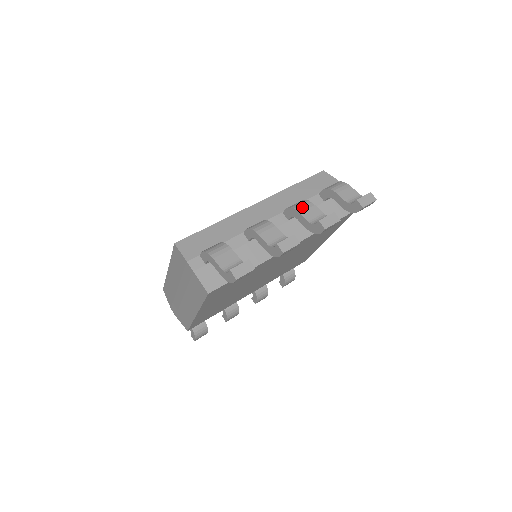
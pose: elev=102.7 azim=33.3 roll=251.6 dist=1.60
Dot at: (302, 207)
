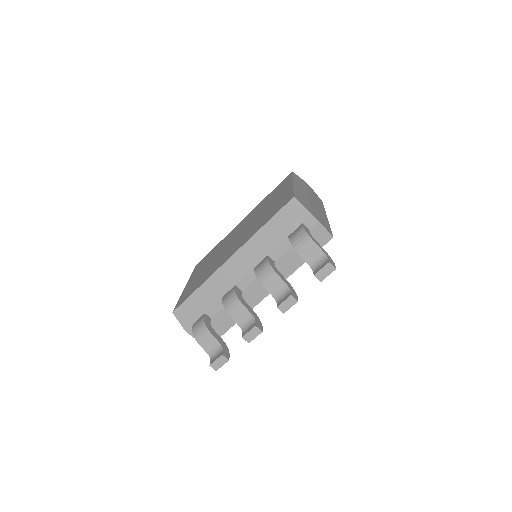
Dot at: (265, 279)
